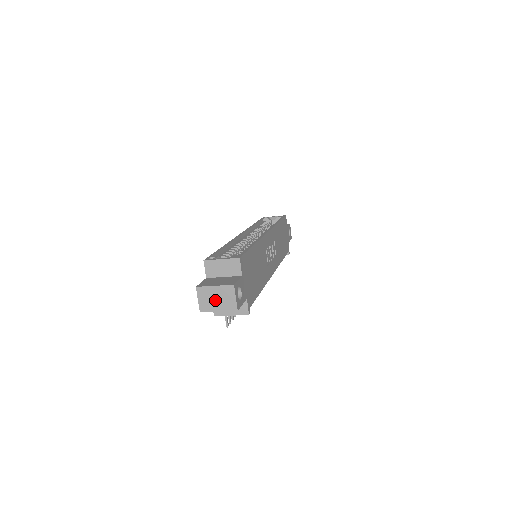
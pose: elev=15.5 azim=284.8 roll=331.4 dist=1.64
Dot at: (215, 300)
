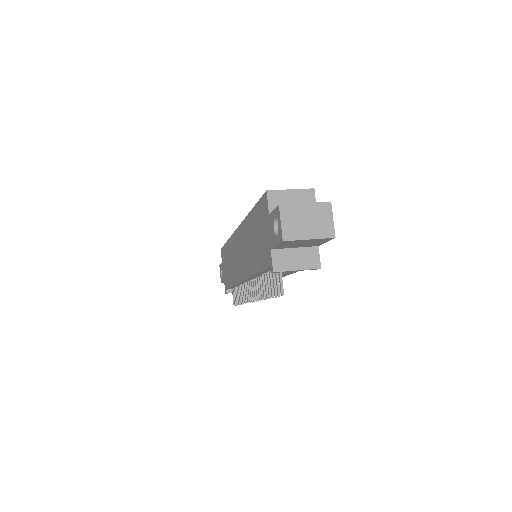
Dot at: (305, 223)
